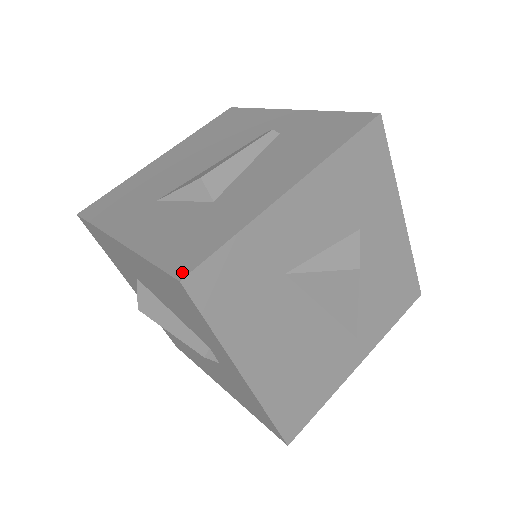
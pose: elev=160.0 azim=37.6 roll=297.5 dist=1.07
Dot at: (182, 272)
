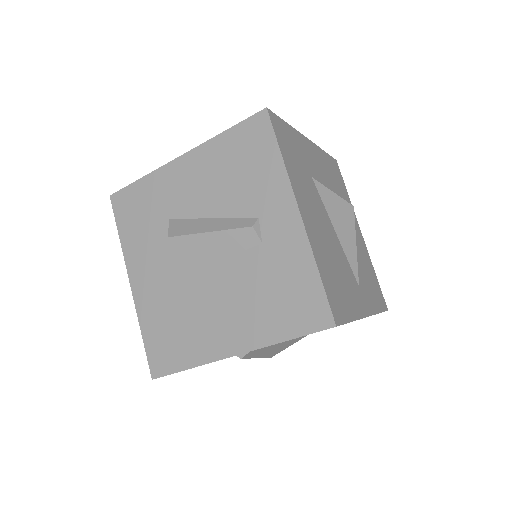
Dot at: (264, 112)
